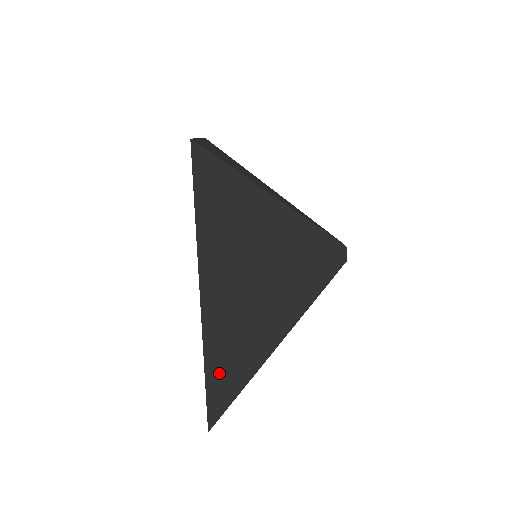
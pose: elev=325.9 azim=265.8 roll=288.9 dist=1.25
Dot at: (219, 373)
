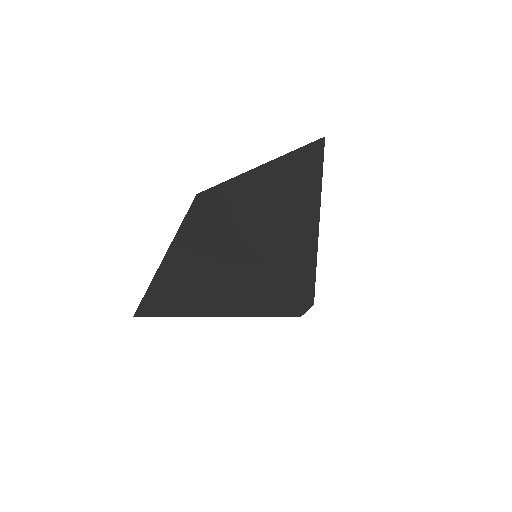
Dot at: (154, 301)
